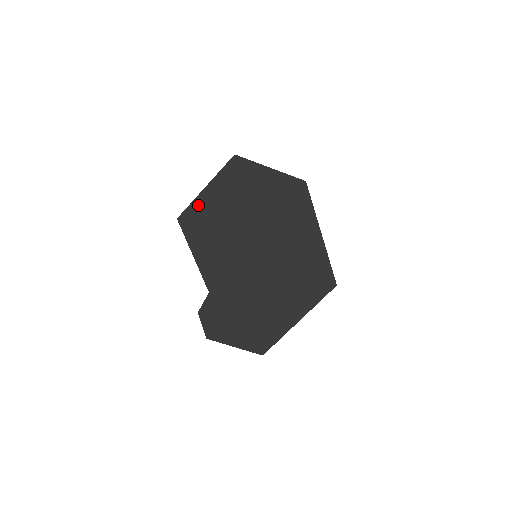
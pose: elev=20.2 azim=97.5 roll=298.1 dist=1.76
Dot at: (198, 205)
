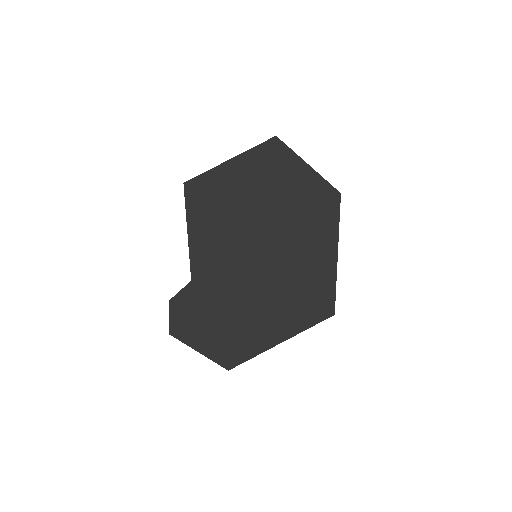
Dot at: (214, 176)
